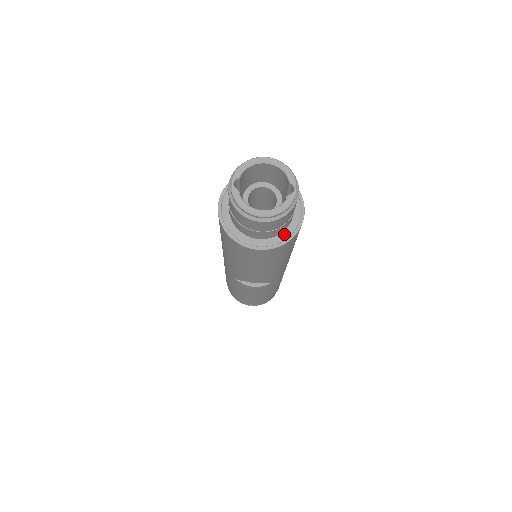
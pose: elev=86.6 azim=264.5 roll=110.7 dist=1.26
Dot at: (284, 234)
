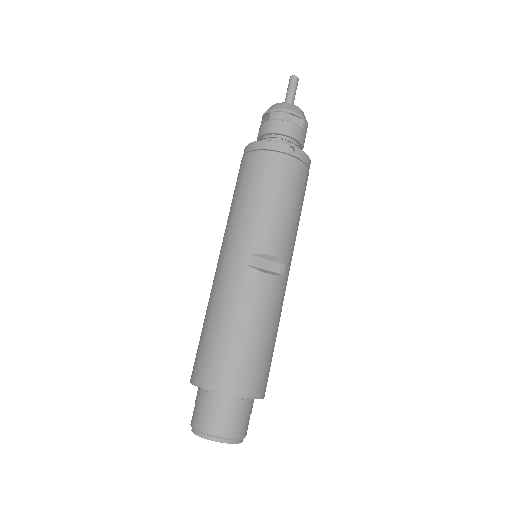
Dot at: occluded
